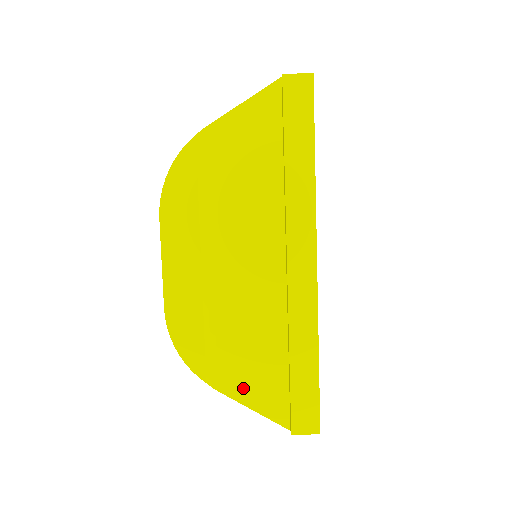
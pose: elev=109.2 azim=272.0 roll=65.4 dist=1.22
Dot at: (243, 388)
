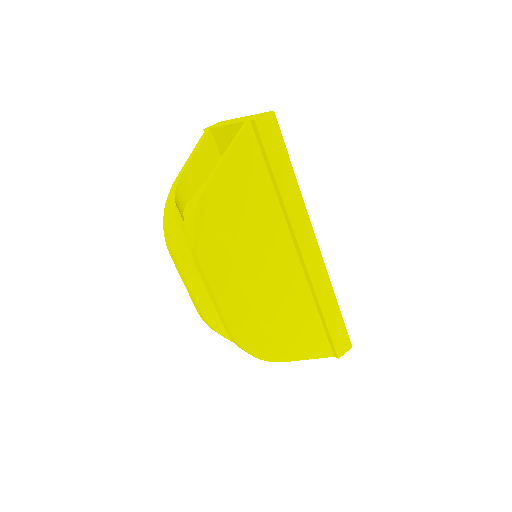
Dot at: (299, 350)
